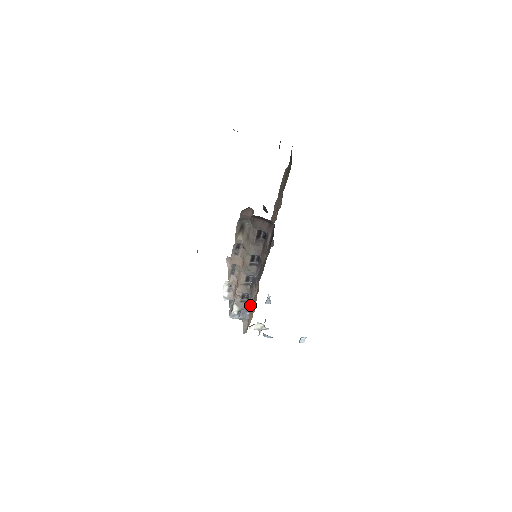
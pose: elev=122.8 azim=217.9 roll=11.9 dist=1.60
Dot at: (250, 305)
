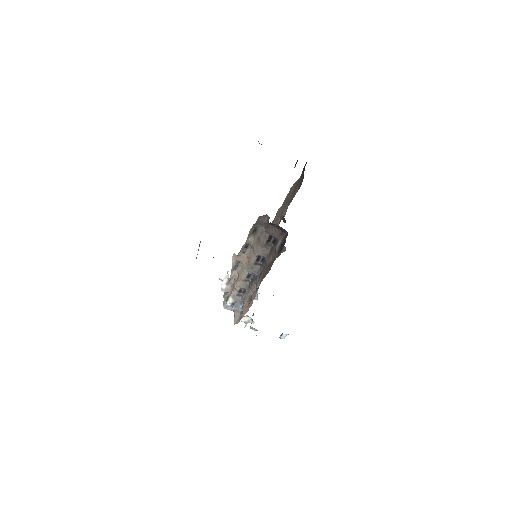
Dot at: (245, 299)
